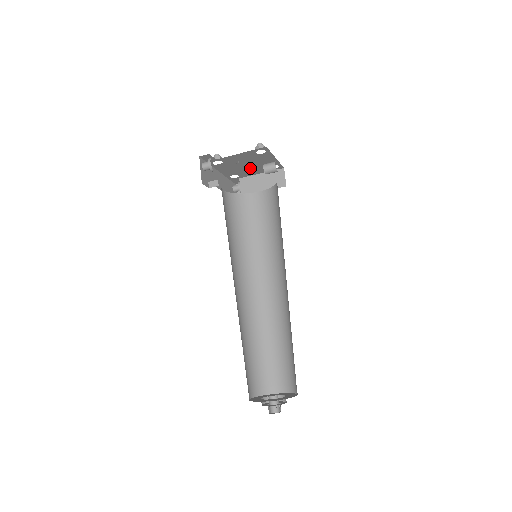
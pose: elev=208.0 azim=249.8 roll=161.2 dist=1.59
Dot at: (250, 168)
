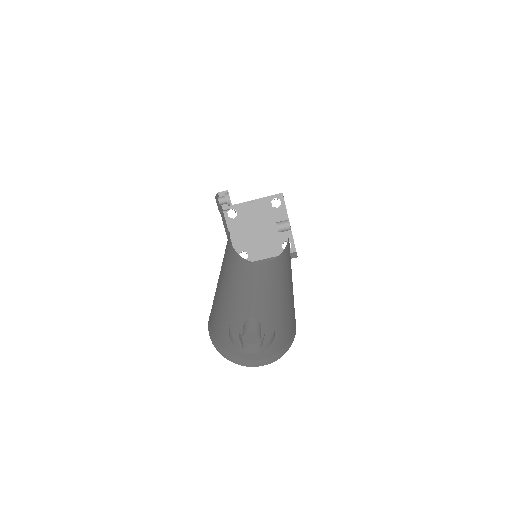
Dot at: (262, 240)
